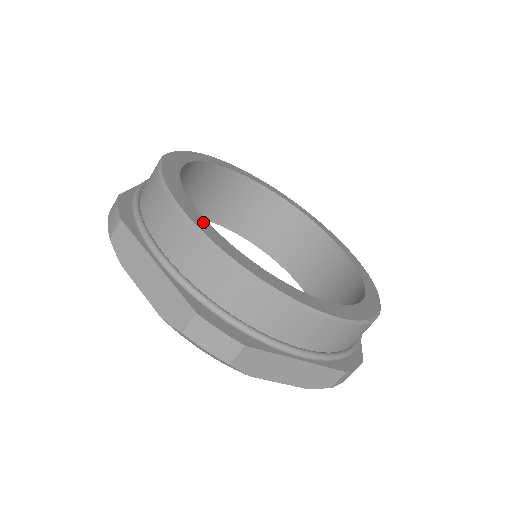
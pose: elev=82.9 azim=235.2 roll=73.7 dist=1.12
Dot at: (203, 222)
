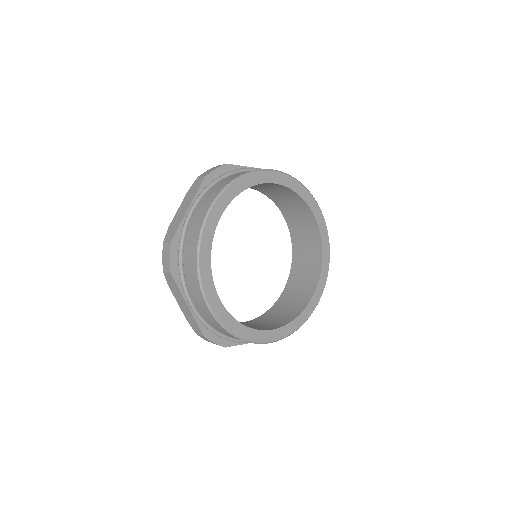
Dot at: (217, 302)
